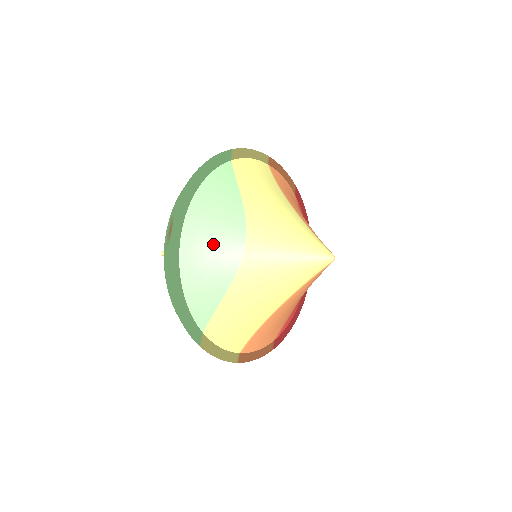
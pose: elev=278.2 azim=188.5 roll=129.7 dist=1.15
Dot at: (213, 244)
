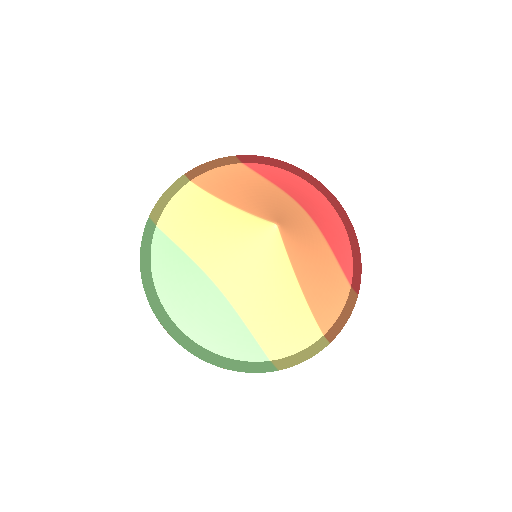
Dot at: (199, 308)
